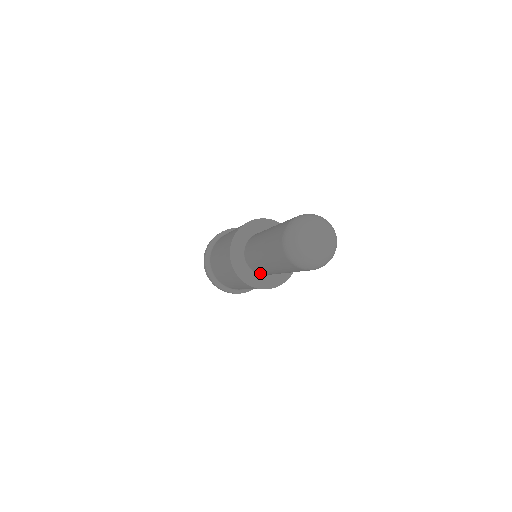
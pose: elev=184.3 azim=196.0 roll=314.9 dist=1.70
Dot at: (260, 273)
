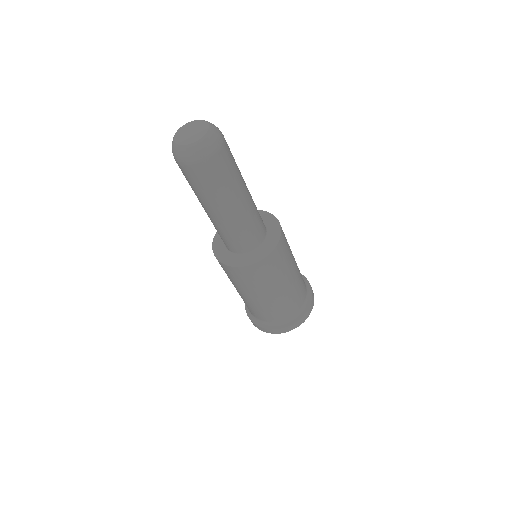
Dot at: (255, 242)
